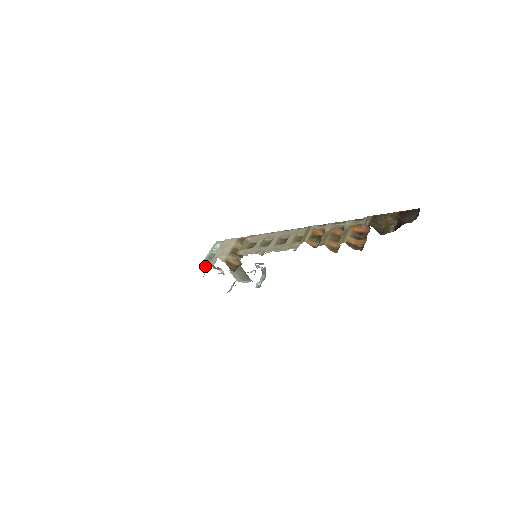
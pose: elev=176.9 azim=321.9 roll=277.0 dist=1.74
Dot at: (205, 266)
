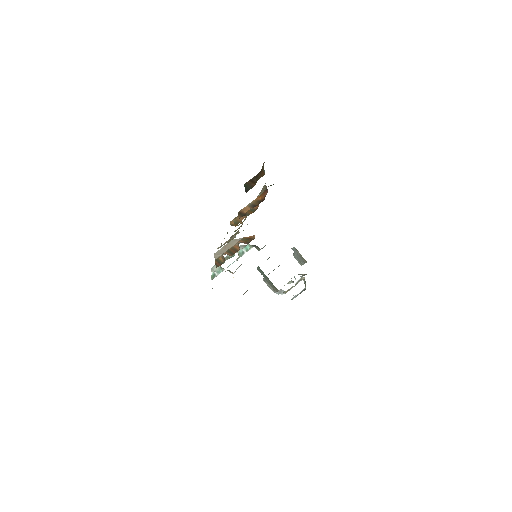
Dot at: (215, 268)
